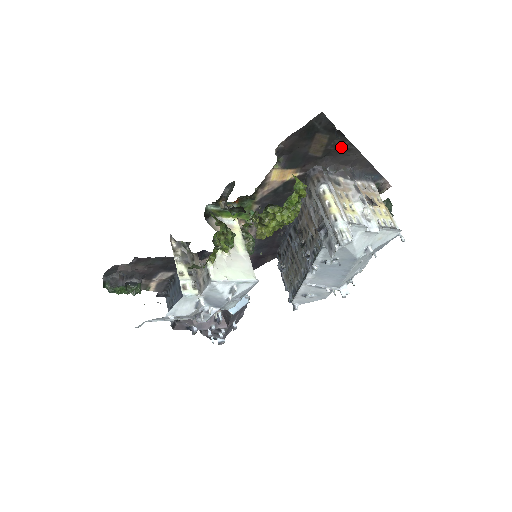
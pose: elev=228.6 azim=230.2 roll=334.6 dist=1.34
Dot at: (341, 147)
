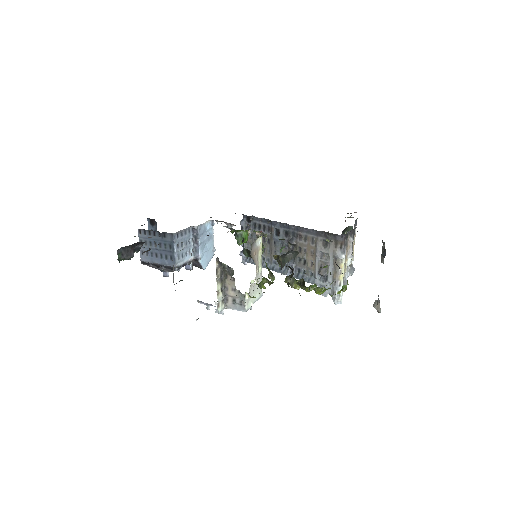
Dot at: occluded
